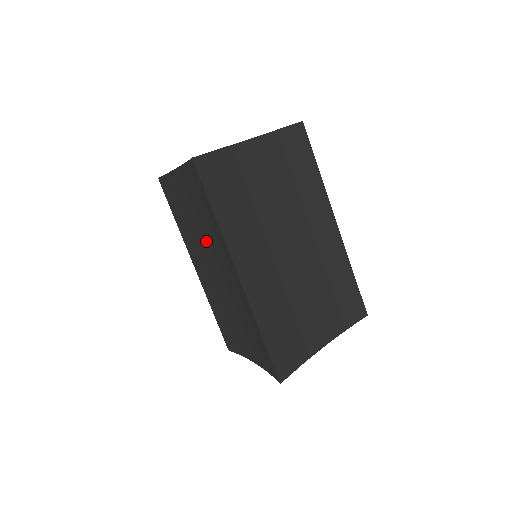
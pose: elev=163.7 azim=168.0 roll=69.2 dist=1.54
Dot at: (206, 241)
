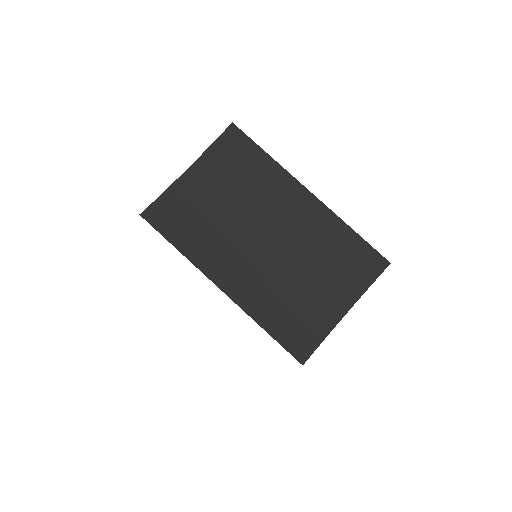
Dot at: occluded
